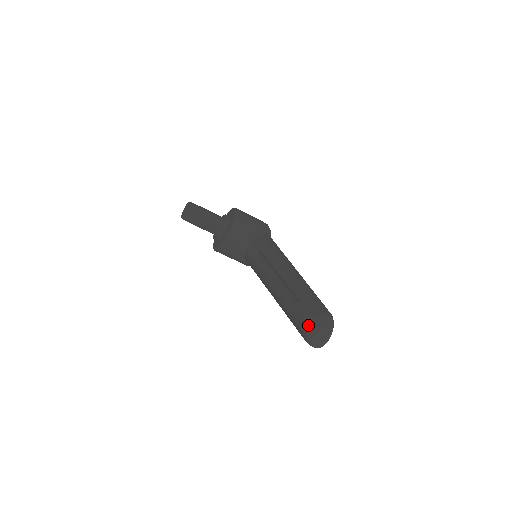
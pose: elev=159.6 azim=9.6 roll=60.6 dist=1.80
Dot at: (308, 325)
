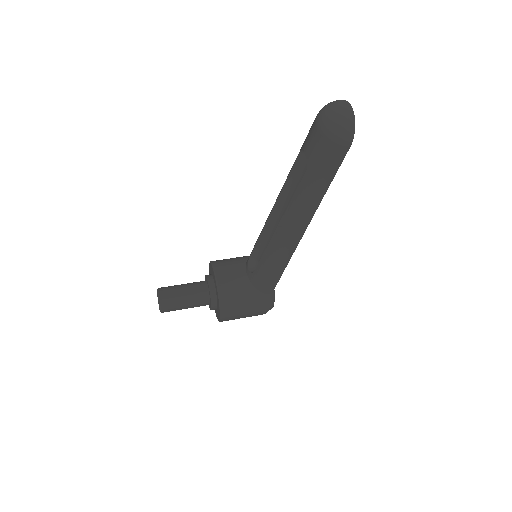
Dot at: (318, 122)
